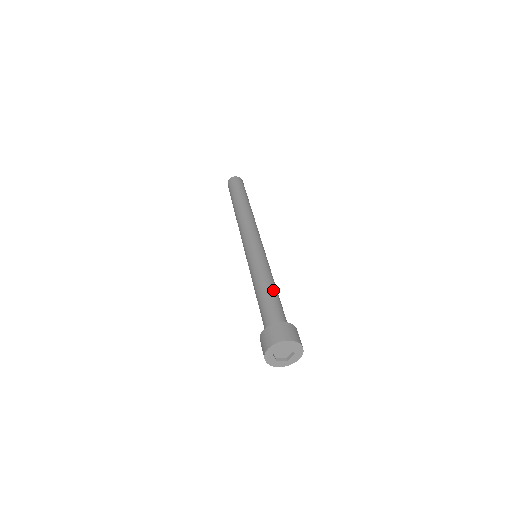
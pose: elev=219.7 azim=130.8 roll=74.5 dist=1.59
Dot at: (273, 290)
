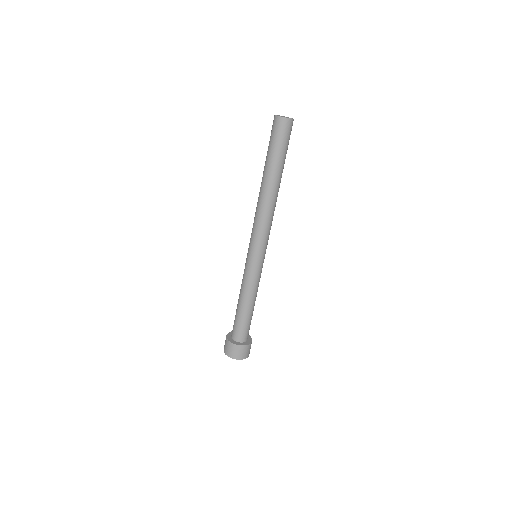
Dot at: (246, 309)
